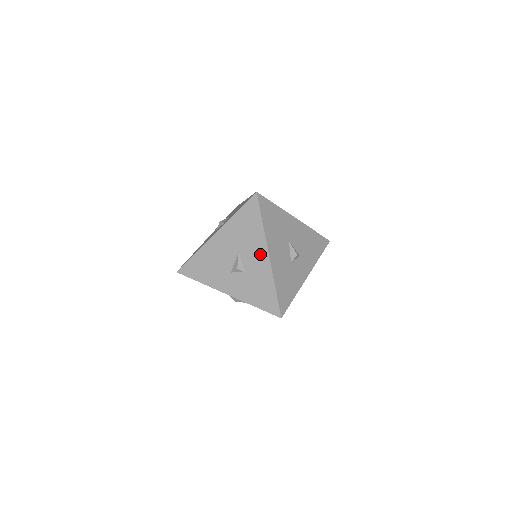
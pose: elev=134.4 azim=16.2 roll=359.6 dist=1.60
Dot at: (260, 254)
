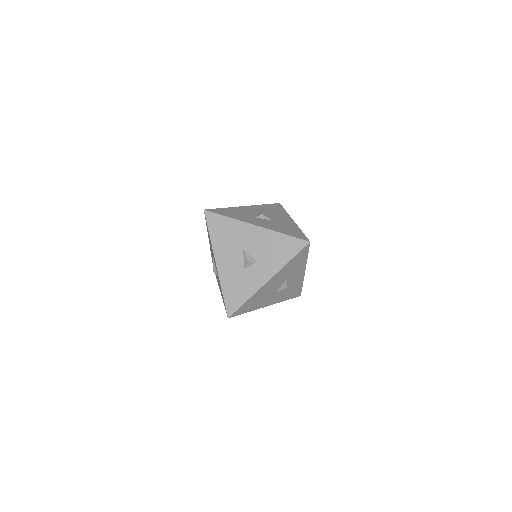
Dot at: occluded
